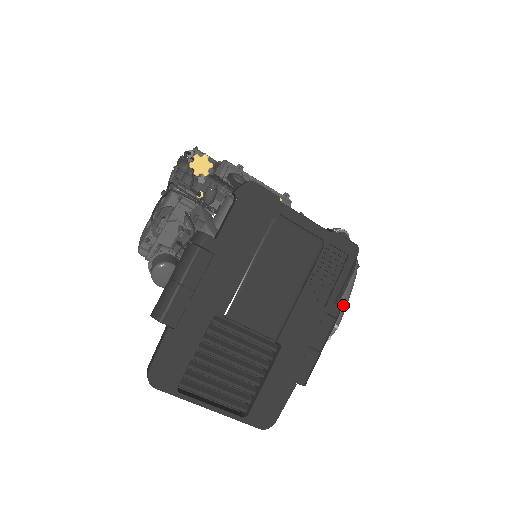
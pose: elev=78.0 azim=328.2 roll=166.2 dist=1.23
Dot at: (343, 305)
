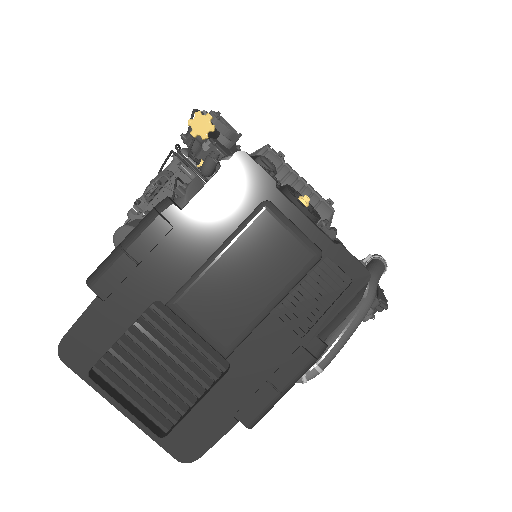
Dot at: (335, 345)
